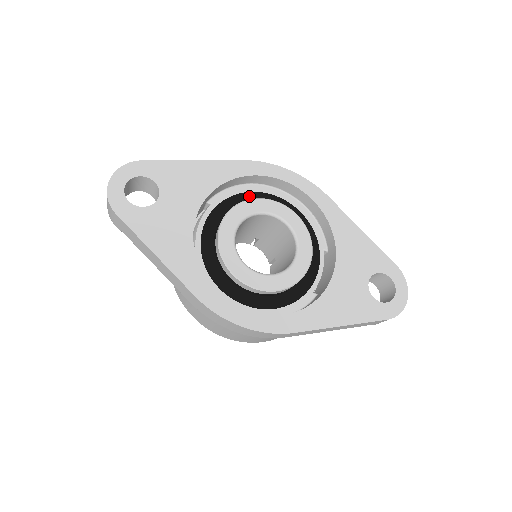
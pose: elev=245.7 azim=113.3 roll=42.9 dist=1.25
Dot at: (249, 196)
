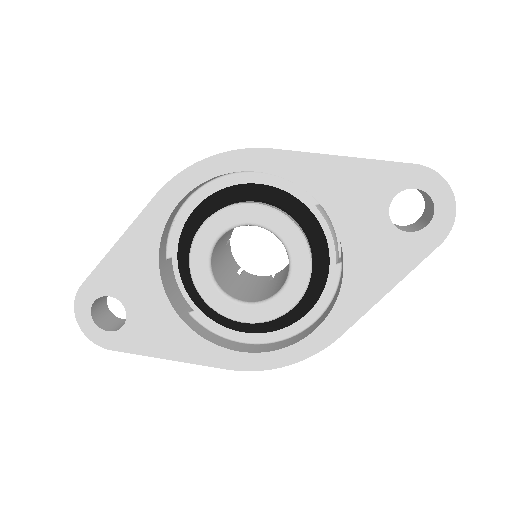
Dot at: (196, 217)
